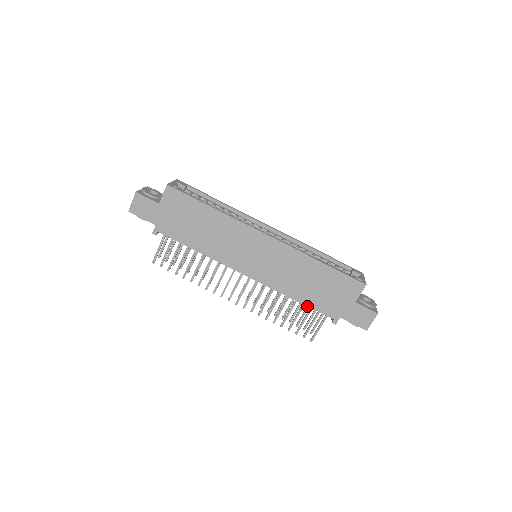
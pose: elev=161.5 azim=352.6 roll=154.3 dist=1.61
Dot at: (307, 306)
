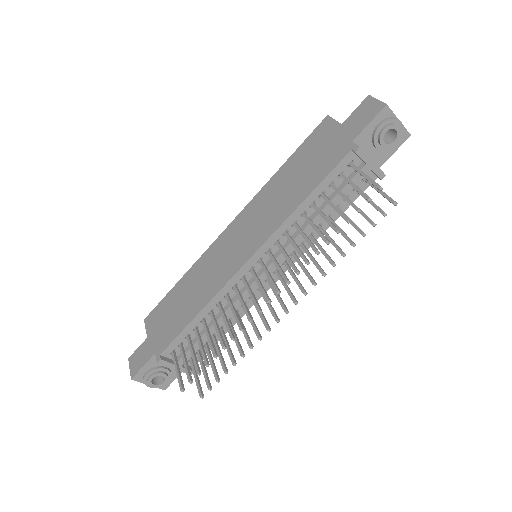
Dot at: (318, 186)
